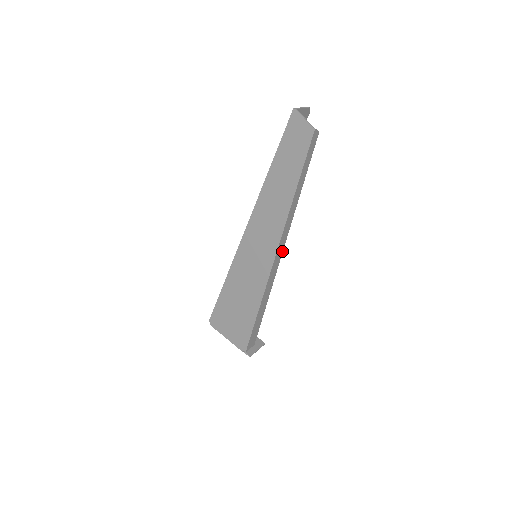
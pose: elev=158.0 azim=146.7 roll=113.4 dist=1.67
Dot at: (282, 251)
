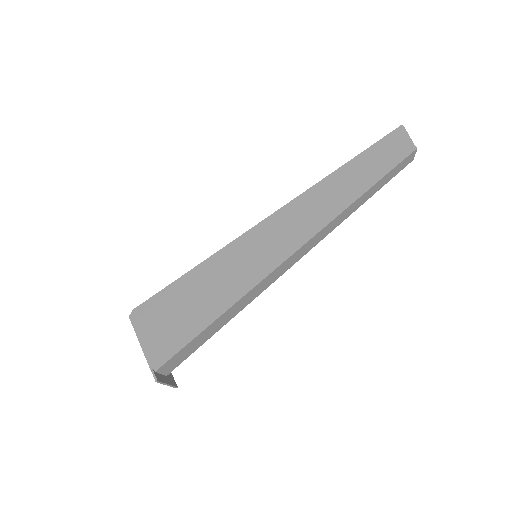
Dot at: (293, 264)
